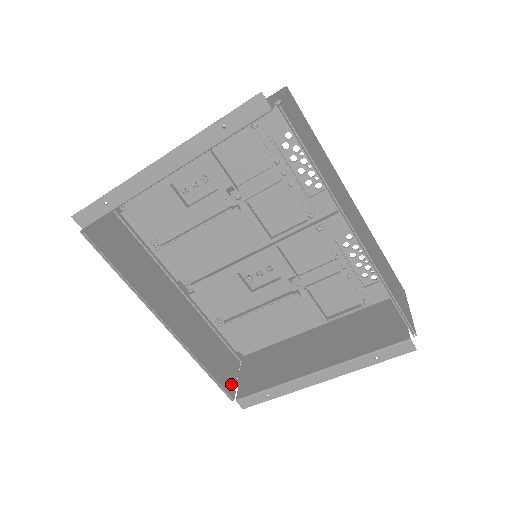
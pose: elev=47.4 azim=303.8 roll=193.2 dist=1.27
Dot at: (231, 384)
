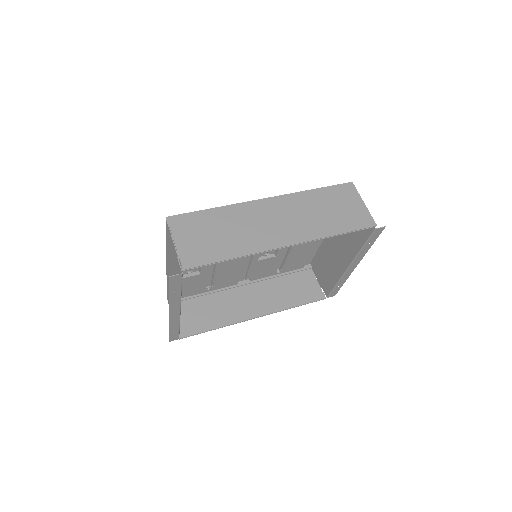
Dot at: (317, 290)
